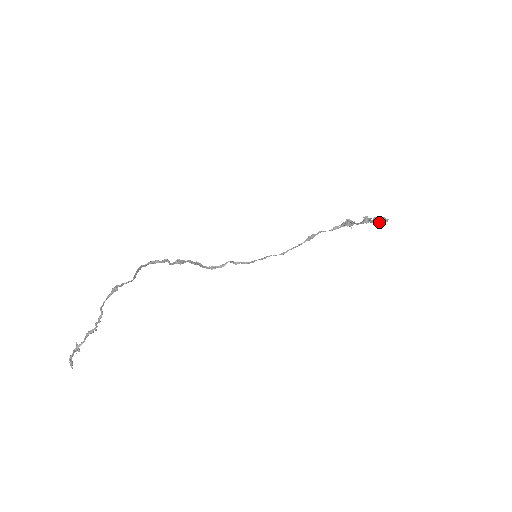
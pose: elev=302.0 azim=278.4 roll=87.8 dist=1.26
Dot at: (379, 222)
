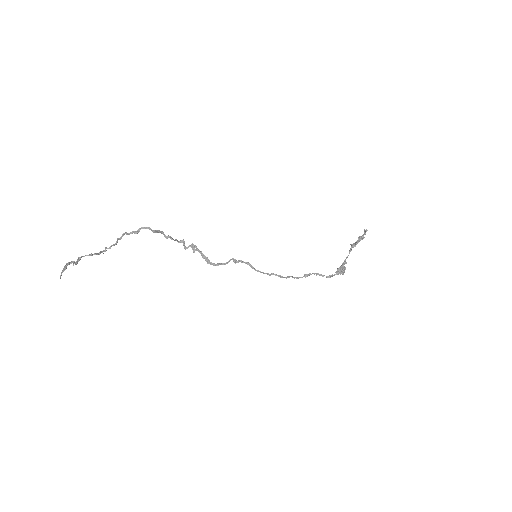
Dot at: (362, 237)
